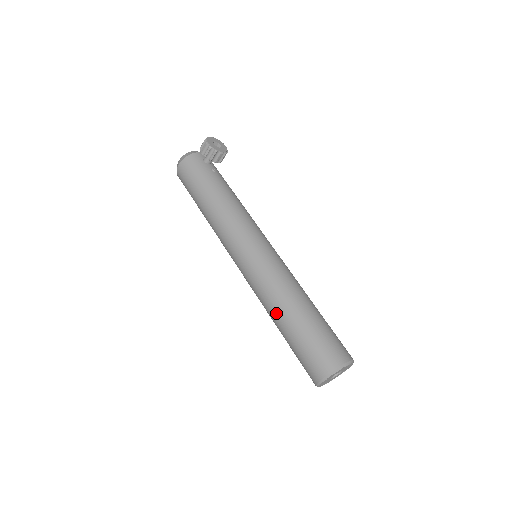
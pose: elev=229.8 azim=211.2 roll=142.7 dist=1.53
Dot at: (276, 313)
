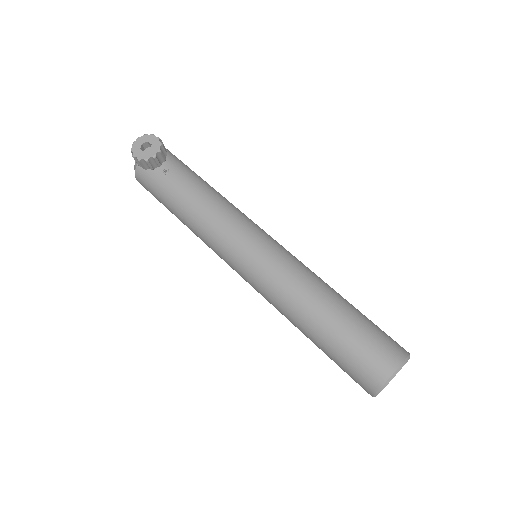
Dot at: occluded
